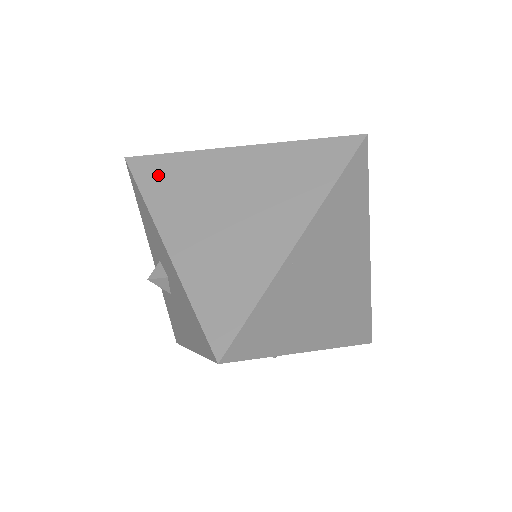
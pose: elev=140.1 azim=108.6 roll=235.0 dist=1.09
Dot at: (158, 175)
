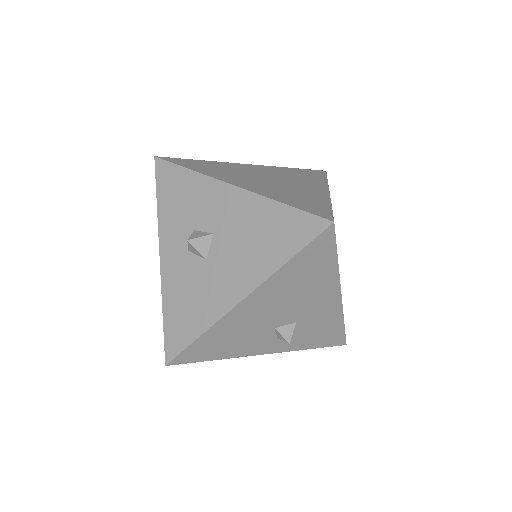
Dot at: (195, 164)
